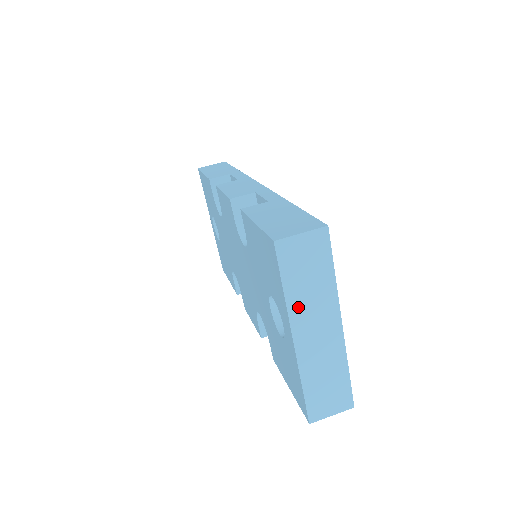
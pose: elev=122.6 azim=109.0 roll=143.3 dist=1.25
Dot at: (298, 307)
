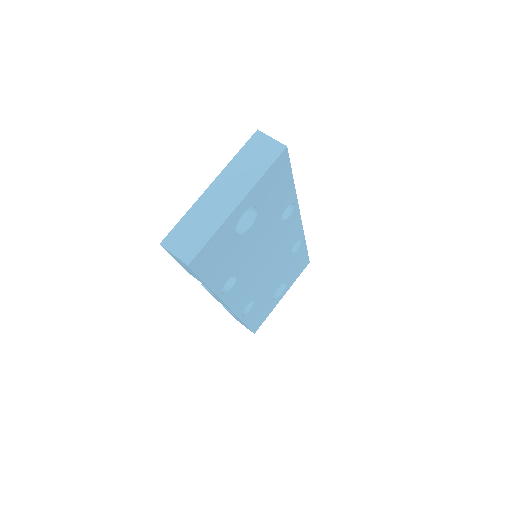
Dot at: (232, 171)
